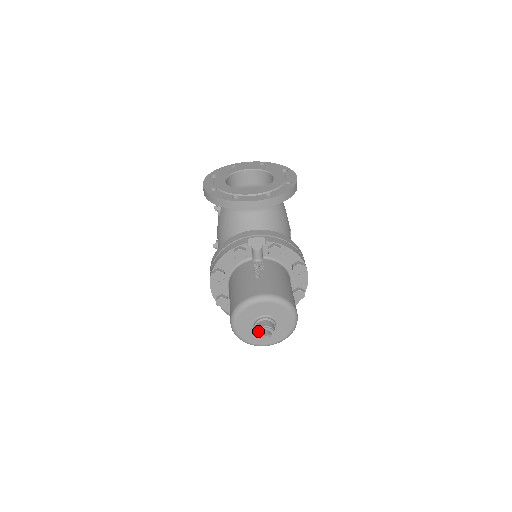
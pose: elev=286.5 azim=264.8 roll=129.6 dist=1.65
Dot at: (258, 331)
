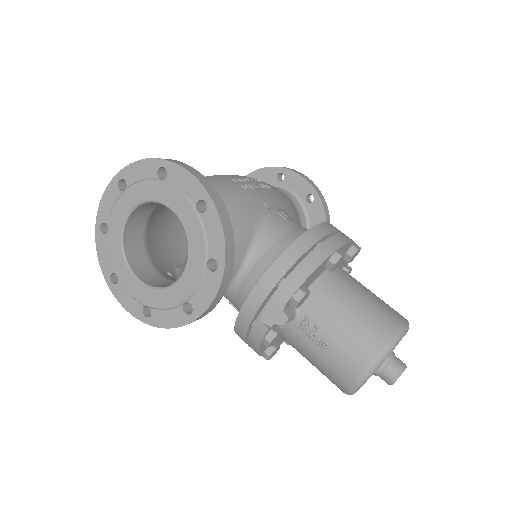
Dot at: occluded
